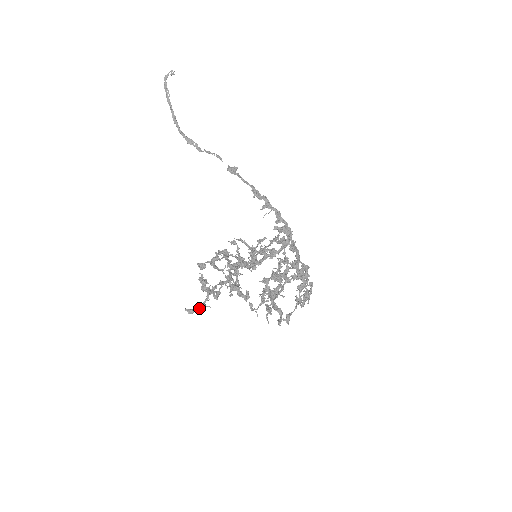
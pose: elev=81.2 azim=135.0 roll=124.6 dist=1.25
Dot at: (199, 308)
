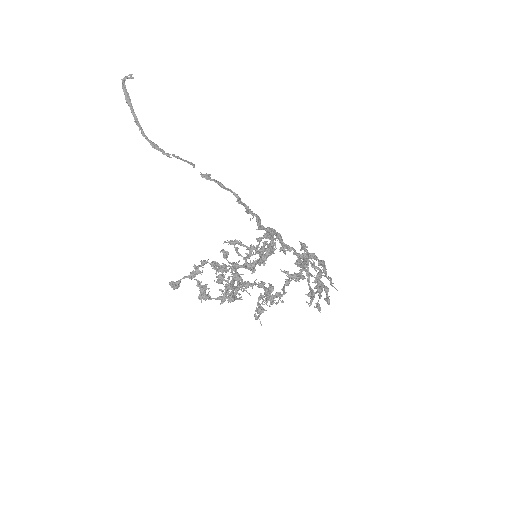
Dot at: (234, 298)
